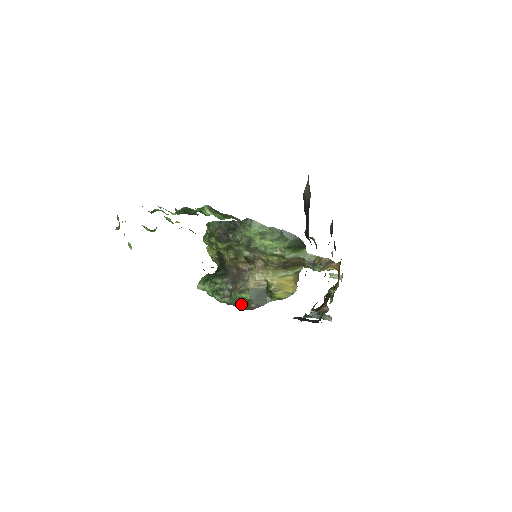
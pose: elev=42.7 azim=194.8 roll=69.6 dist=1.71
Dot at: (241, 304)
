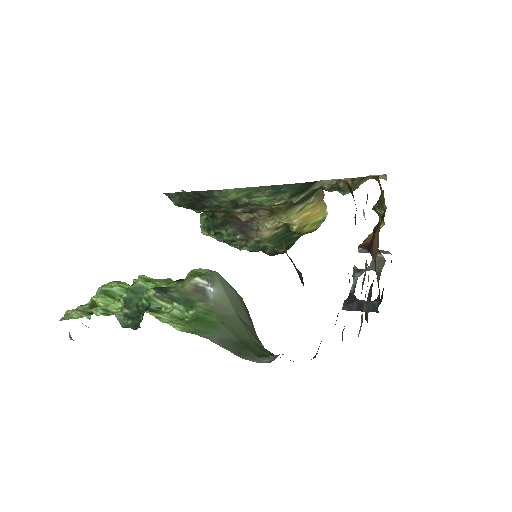
Dot at: (265, 251)
